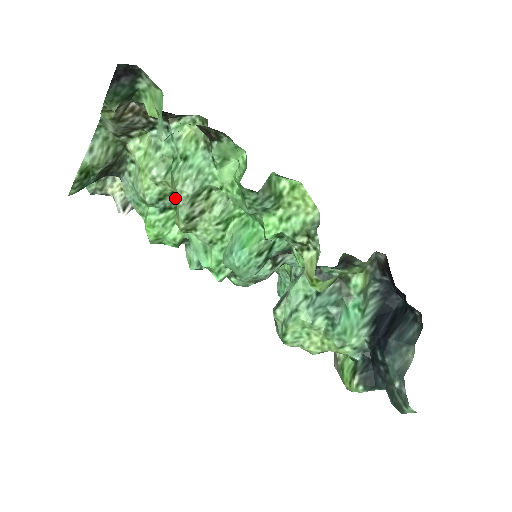
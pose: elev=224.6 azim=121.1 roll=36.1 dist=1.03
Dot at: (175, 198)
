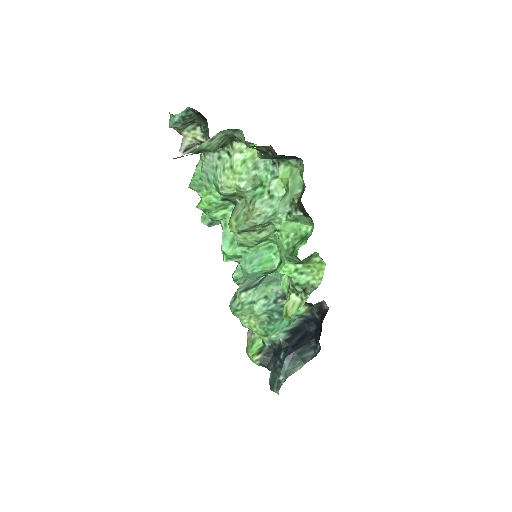
Dot at: (239, 199)
